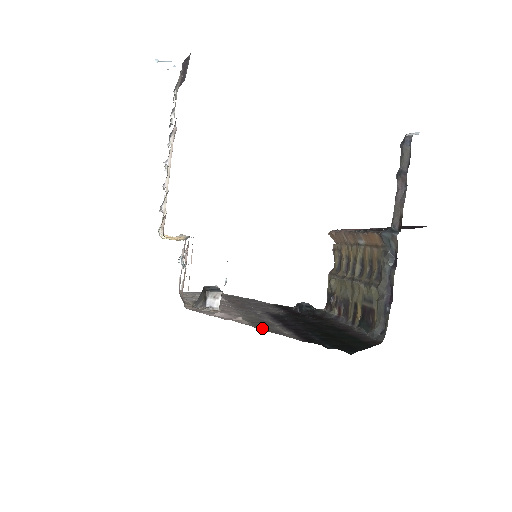
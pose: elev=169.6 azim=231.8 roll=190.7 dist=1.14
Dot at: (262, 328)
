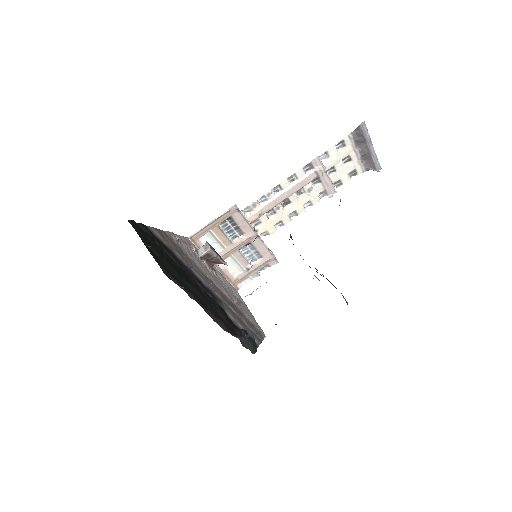
Dot at: (166, 235)
